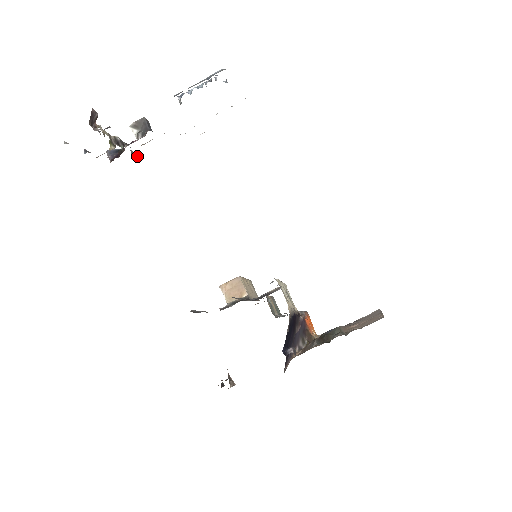
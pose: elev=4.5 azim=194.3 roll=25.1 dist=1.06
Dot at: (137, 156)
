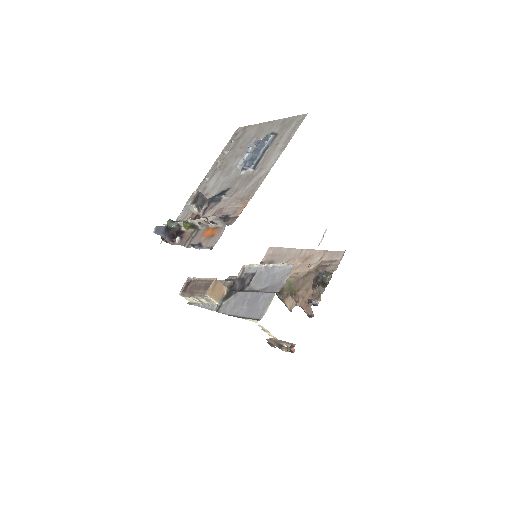
Dot at: (166, 225)
